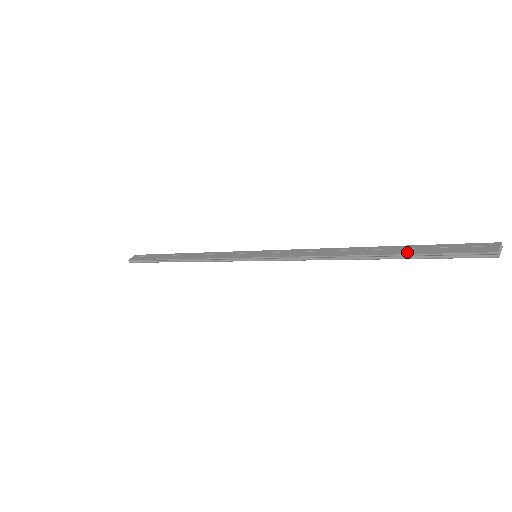
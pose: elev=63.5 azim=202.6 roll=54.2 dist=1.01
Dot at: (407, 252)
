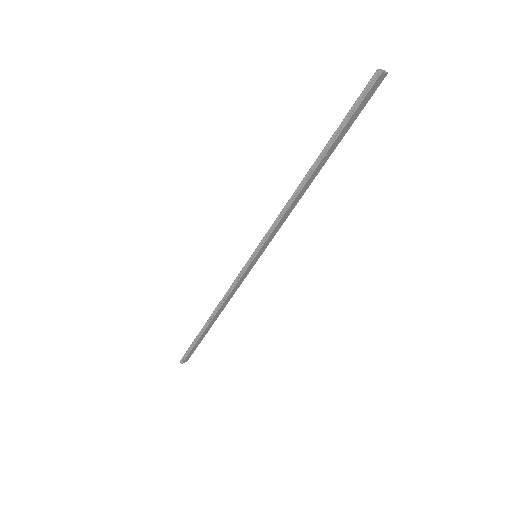
Dot at: (334, 135)
